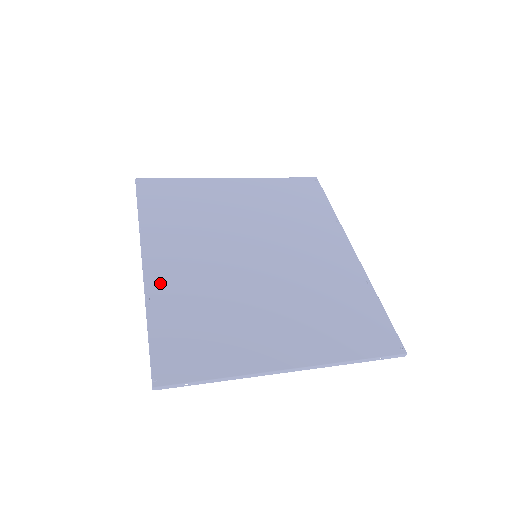
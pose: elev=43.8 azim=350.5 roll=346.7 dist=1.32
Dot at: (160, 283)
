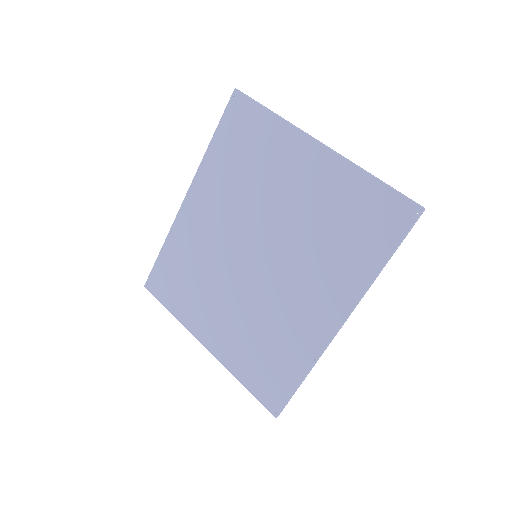
Dot at: (183, 225)
